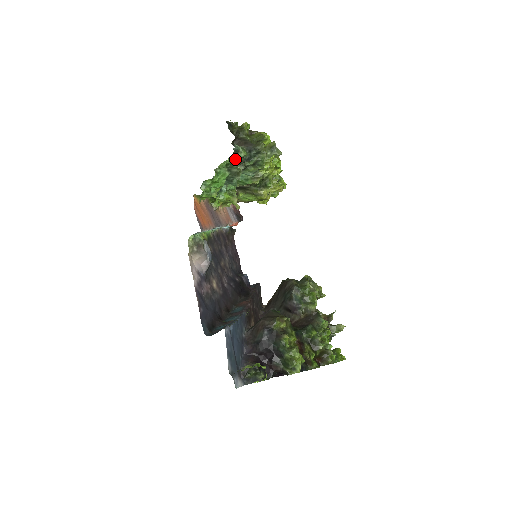
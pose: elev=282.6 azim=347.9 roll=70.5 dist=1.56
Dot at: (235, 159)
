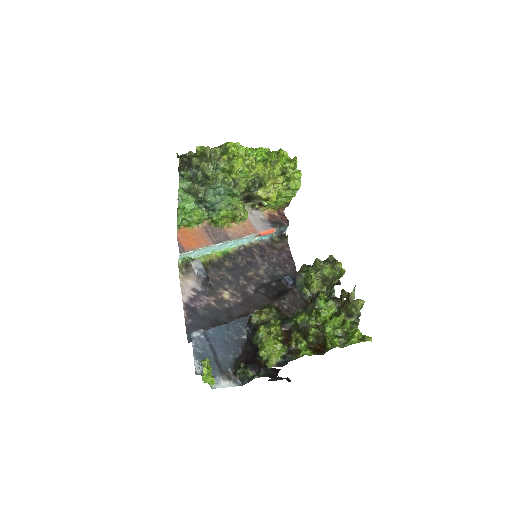
Dot at: (188, 182)
